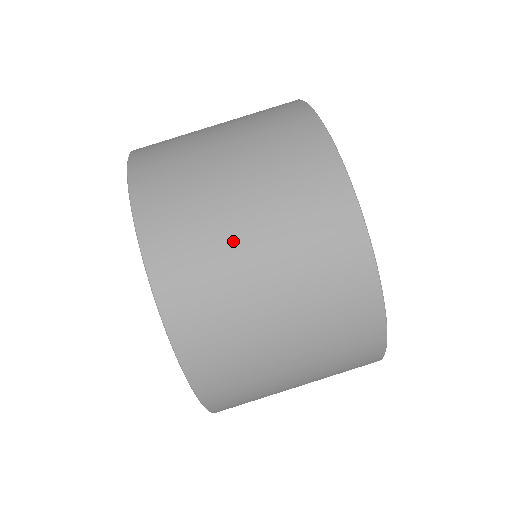
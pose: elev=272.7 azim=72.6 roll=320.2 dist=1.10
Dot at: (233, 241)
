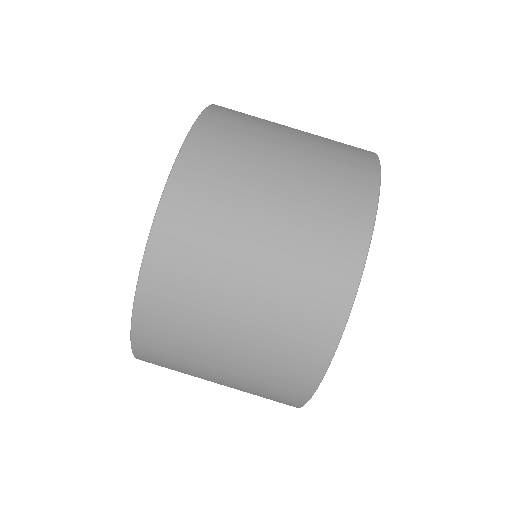
Dot at: (264, 166)
